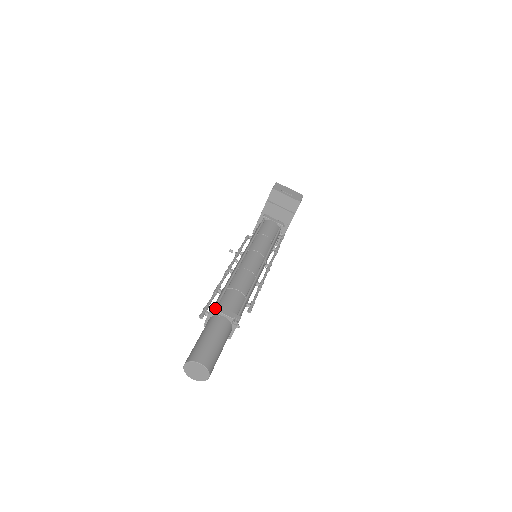
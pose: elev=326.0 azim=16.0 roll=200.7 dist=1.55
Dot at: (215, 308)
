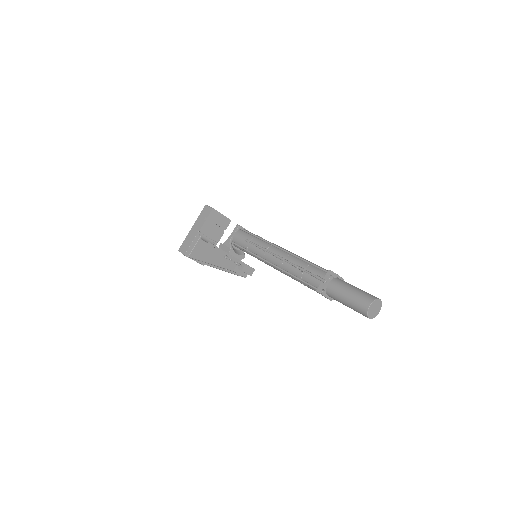
Dot at: (333, 272)
